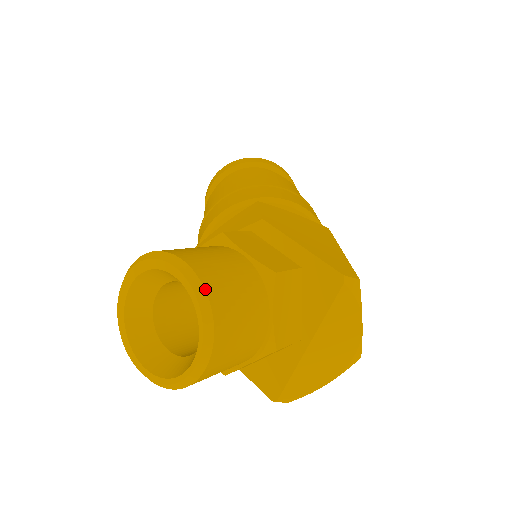
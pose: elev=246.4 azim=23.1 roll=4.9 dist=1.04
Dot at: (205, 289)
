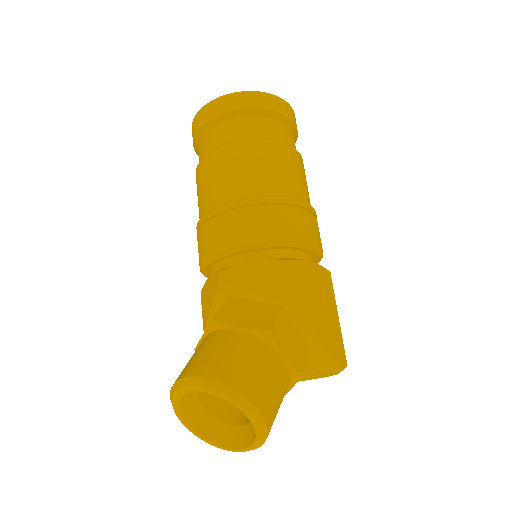
Dot at: (267, 429)
